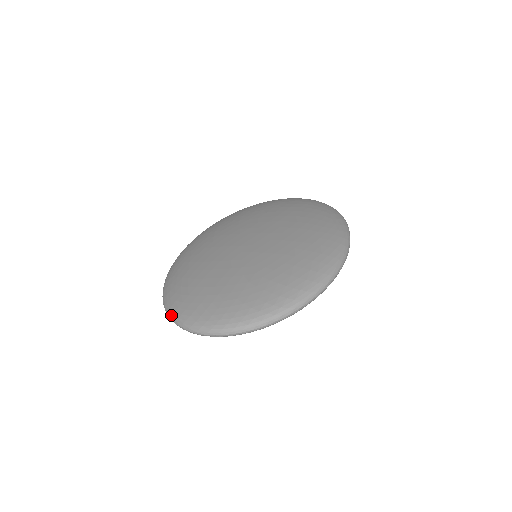
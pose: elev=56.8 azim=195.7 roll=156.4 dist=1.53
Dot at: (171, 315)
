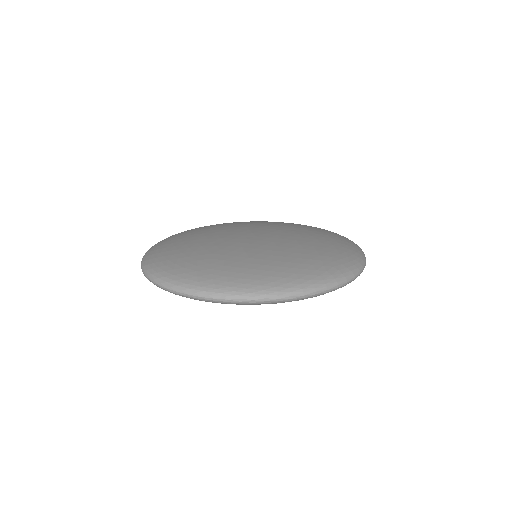
Dot at: (152, 246)
